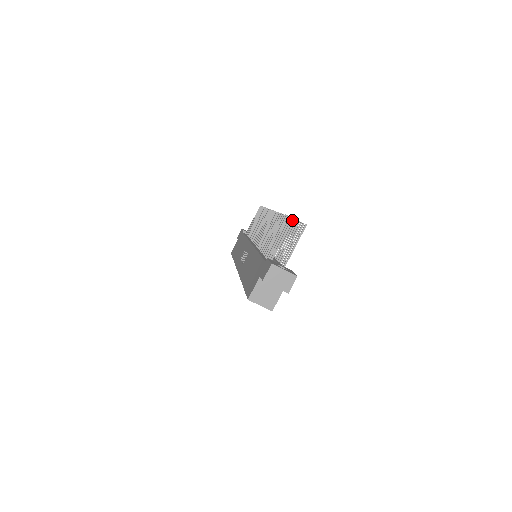
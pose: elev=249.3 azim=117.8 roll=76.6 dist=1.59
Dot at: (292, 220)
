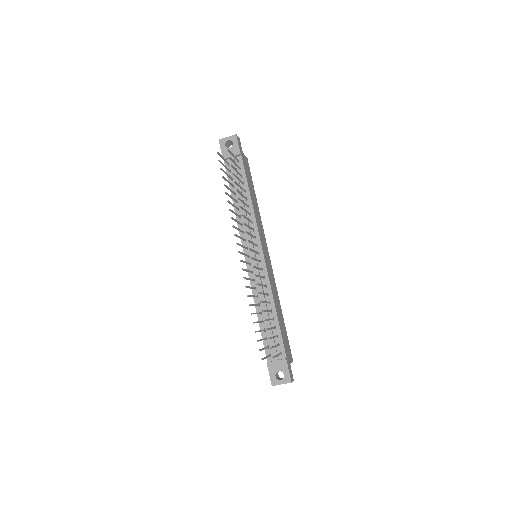
Dot at: occluded
